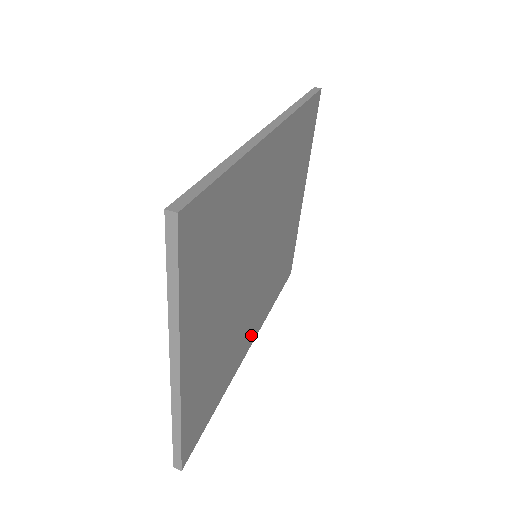
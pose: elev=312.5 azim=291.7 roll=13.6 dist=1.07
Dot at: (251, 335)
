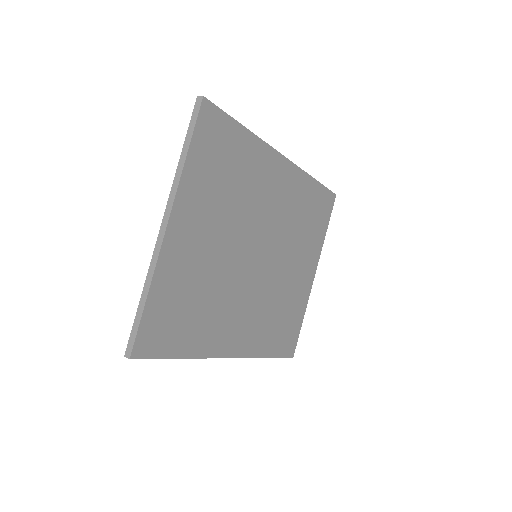
Dot at: (236, 343)
